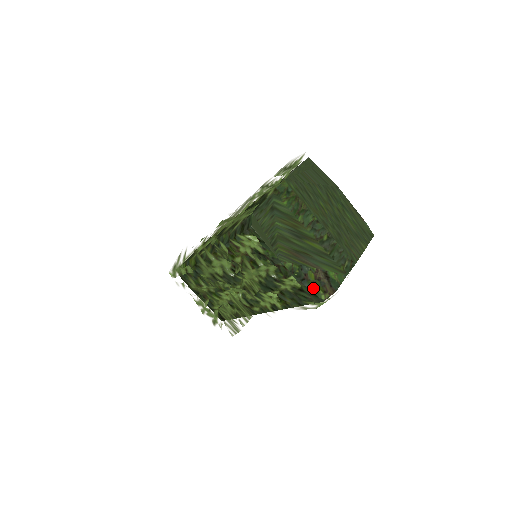
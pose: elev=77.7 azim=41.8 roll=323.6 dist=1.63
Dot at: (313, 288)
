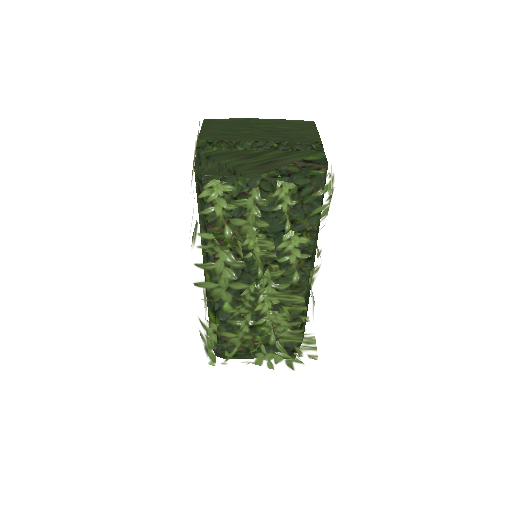
Dot at: (305, 174)
